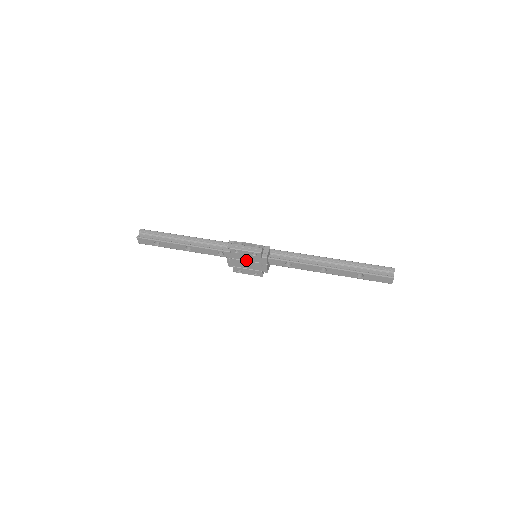
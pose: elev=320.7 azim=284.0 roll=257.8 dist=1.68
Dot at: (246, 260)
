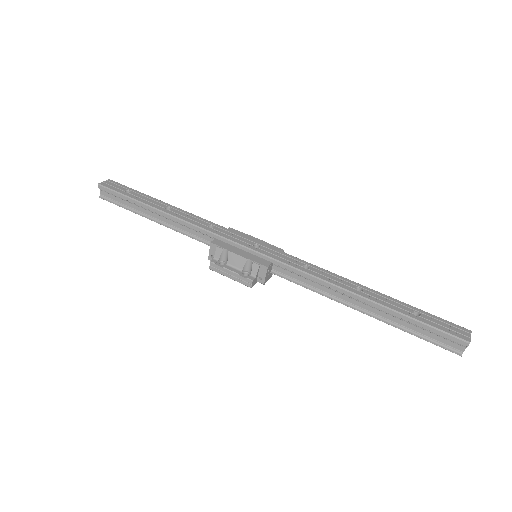
Dot at: occluded
